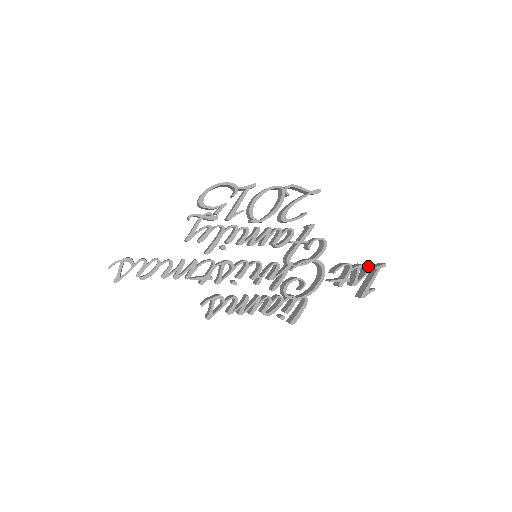
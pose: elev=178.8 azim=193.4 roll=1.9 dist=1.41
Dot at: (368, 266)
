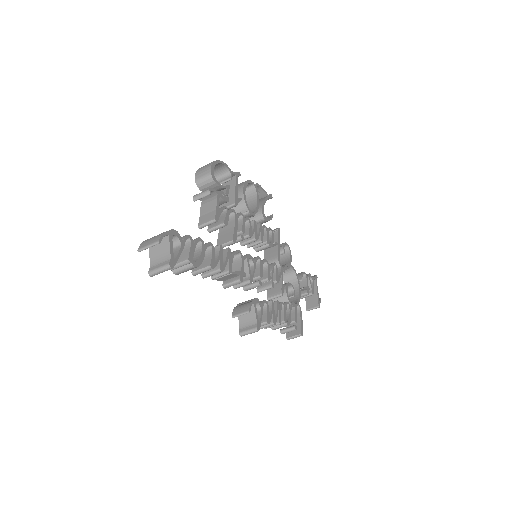
Dot at: occluded
